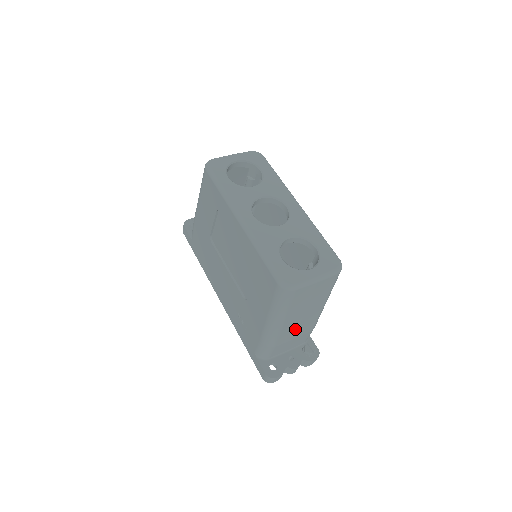
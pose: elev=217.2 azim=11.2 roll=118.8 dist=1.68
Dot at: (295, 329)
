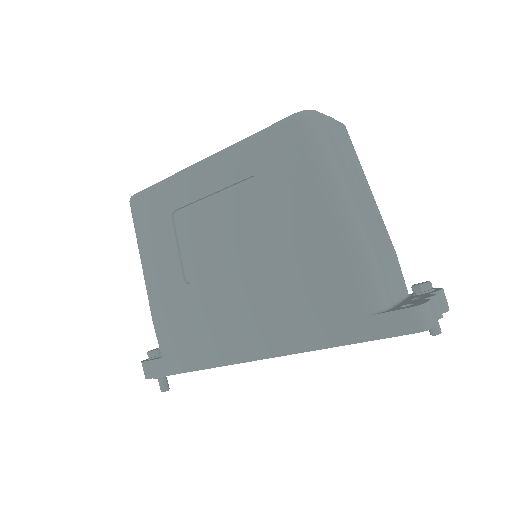
Dot at: (373, 226)
